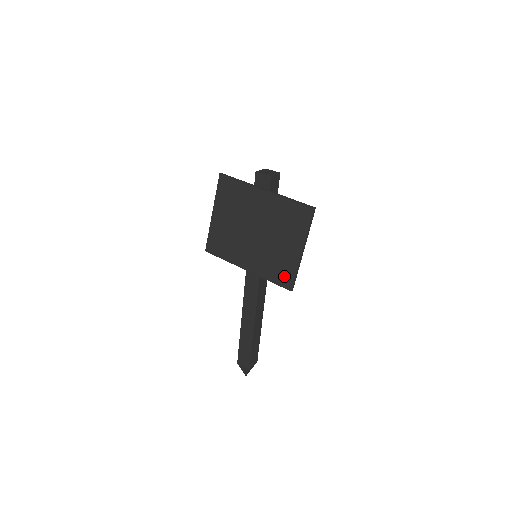
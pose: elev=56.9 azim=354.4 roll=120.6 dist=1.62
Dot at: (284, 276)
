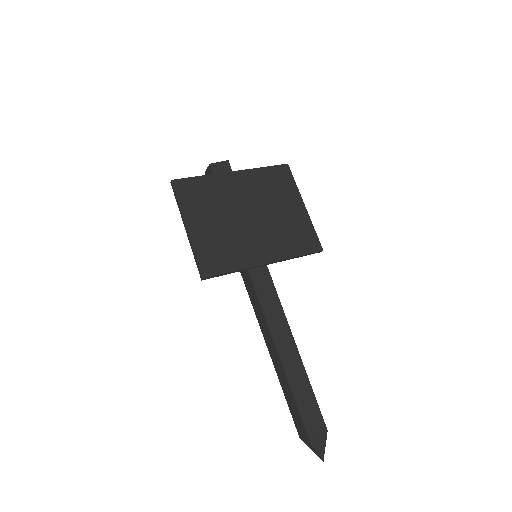
Dot at: (307, 240)
